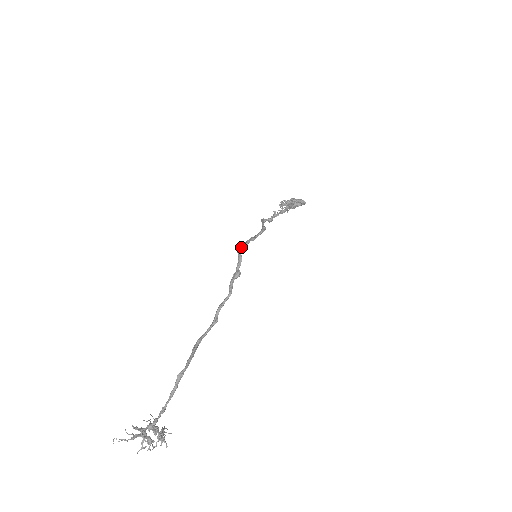
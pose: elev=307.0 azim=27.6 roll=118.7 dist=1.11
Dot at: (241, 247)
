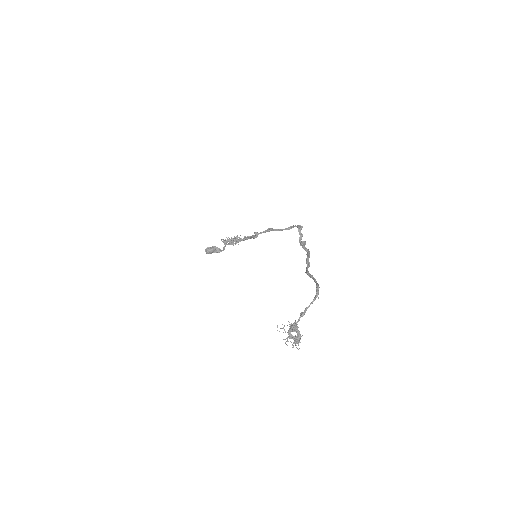
Dot at: (301, 228)
